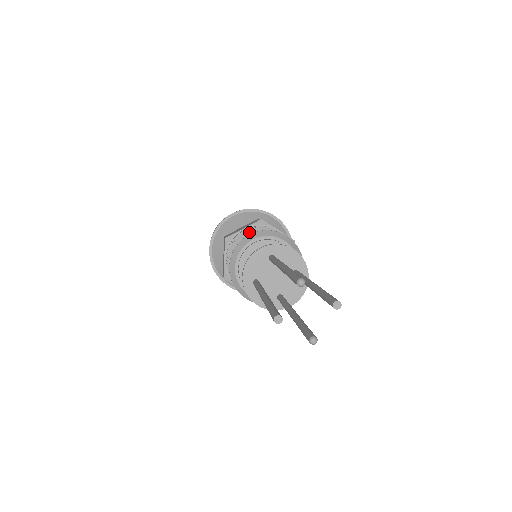
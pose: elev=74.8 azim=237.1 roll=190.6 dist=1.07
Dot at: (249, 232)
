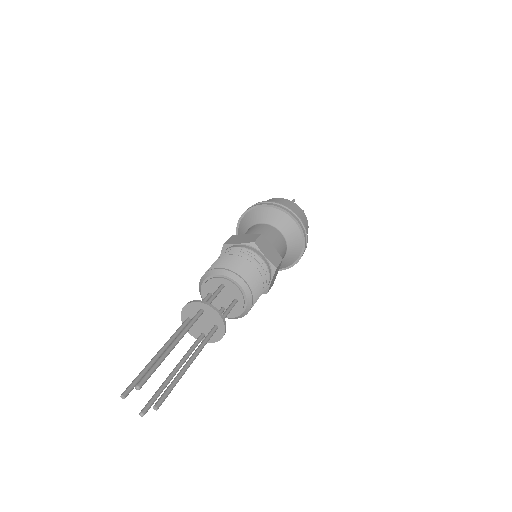
Dot at: (226, 261)
